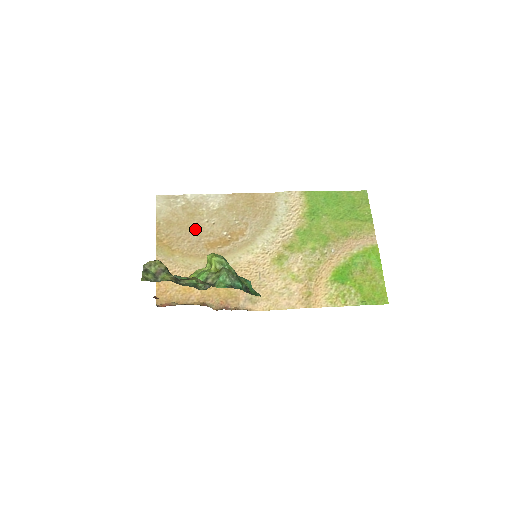
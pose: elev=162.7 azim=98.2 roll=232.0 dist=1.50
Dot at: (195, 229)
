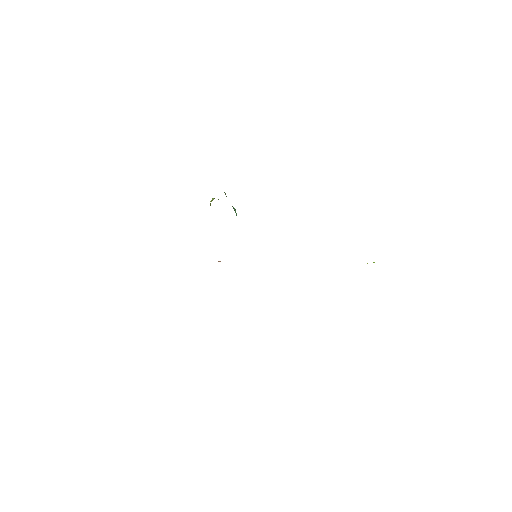
Dot at: occluded
